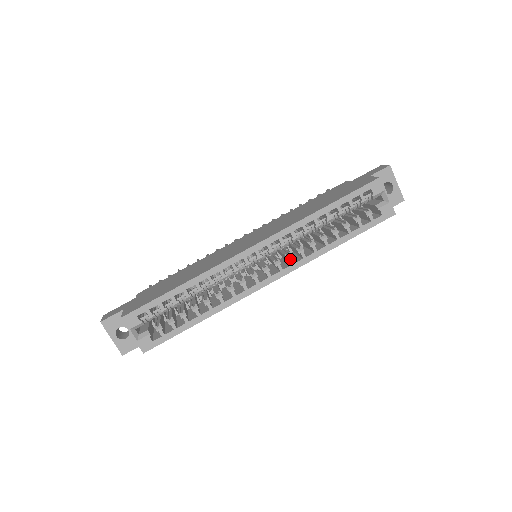
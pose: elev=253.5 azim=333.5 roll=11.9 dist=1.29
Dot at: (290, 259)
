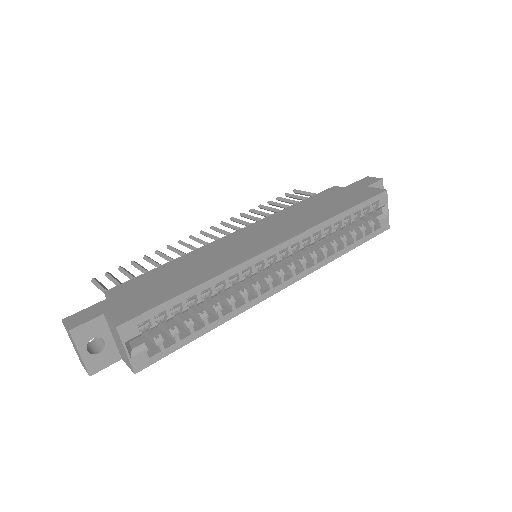
Dot at: (304, 264)
